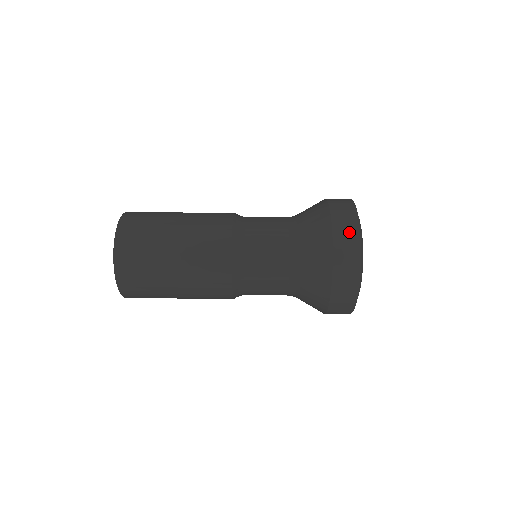
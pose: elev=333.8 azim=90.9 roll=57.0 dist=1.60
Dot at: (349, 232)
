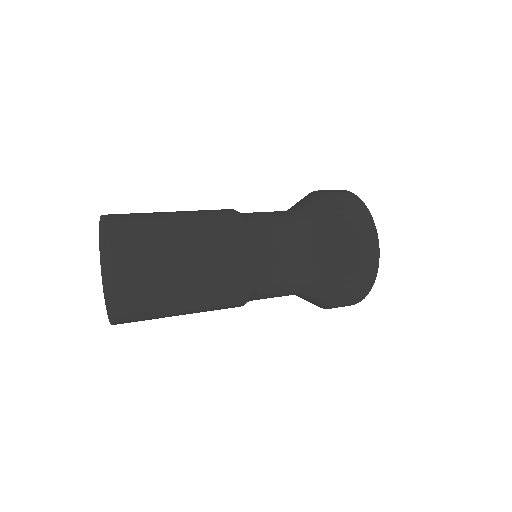
Dot at: occluded
